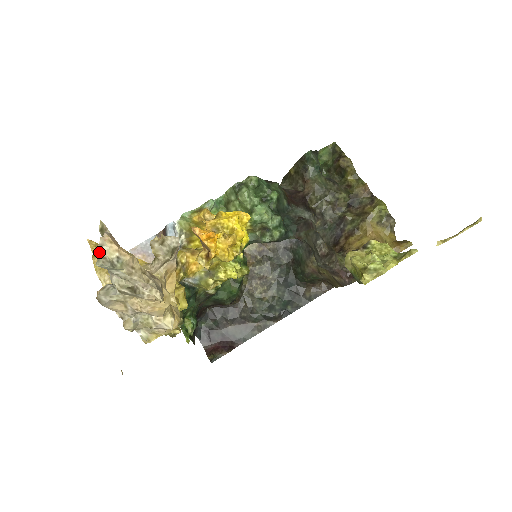
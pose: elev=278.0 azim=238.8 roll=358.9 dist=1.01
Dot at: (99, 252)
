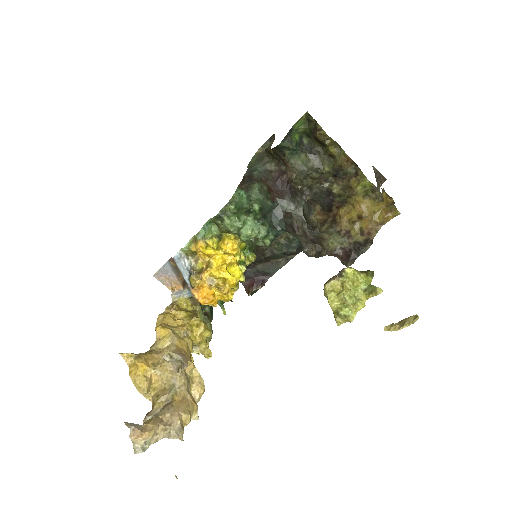
Dot at: occluded
